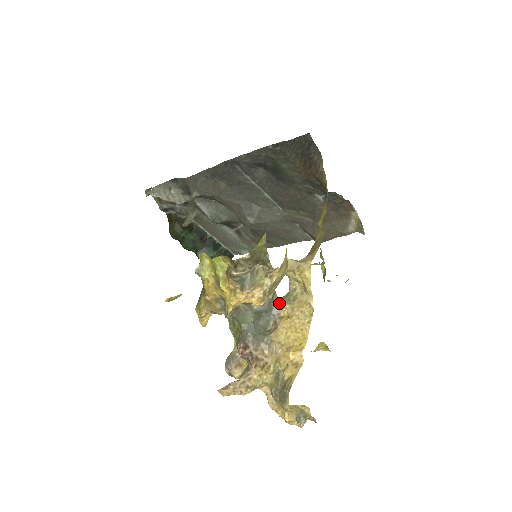
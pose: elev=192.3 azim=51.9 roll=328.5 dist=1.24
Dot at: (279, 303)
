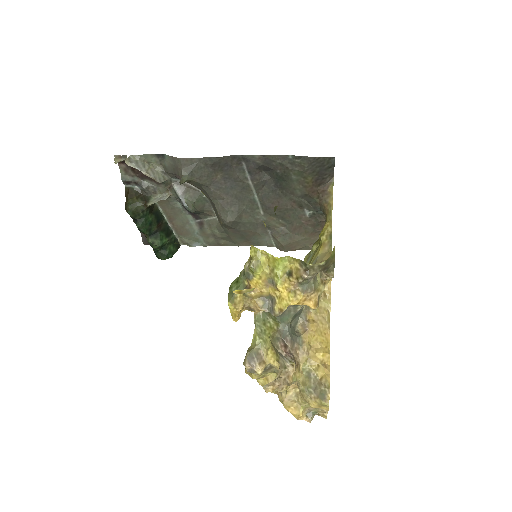
Dot at: (306, 307)
